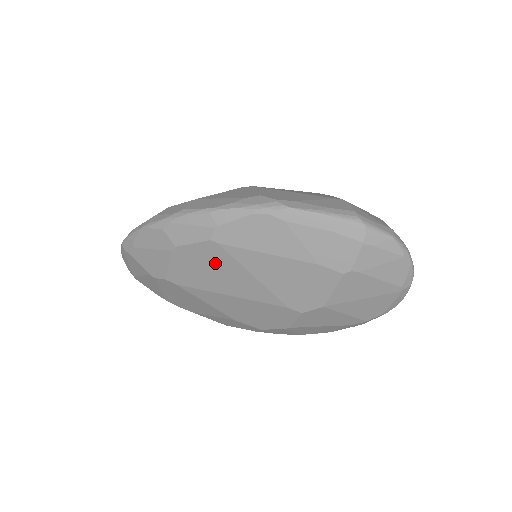
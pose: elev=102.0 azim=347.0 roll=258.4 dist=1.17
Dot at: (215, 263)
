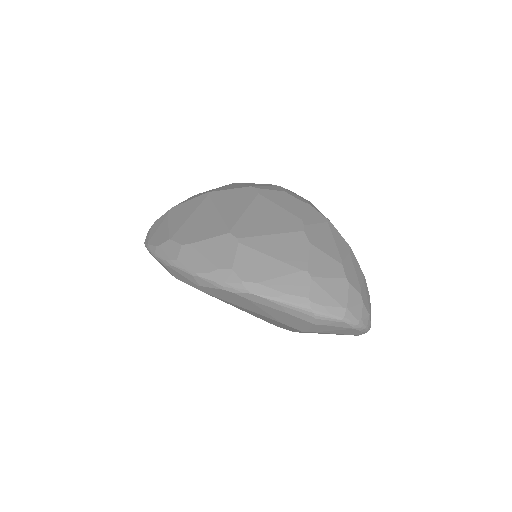
Dot at: occluded
